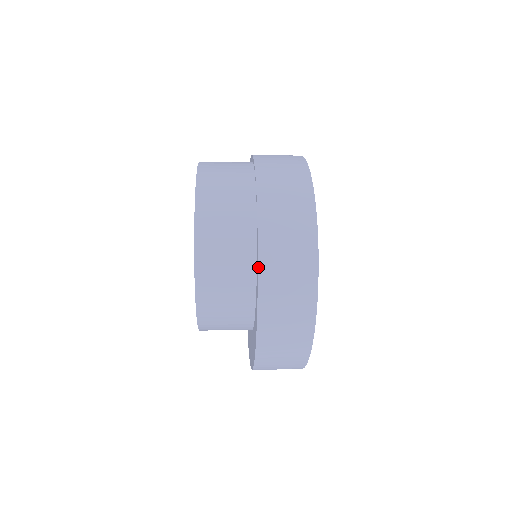
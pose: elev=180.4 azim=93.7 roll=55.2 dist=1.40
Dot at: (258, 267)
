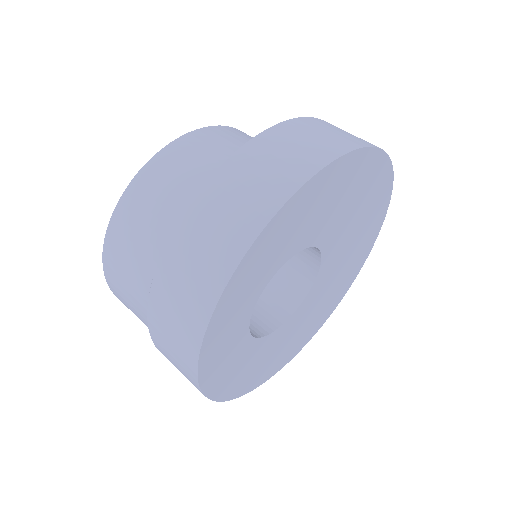
Dot at: (158, 349)
